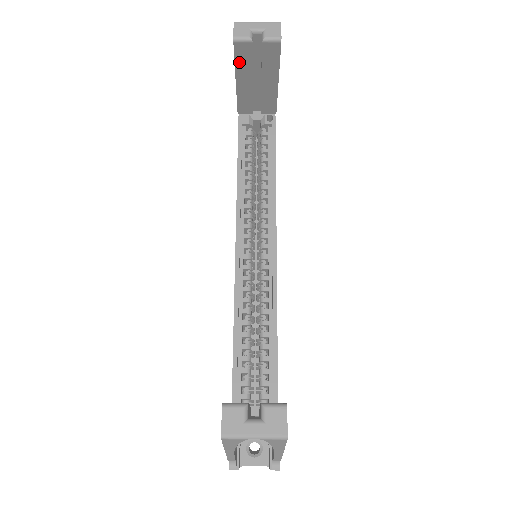
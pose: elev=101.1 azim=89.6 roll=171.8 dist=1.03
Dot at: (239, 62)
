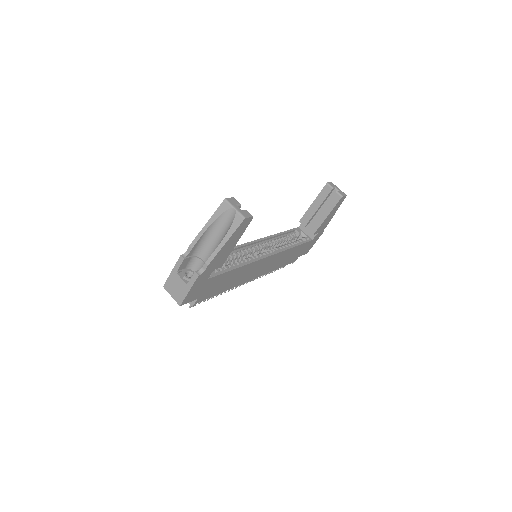
Dot at: (321, 194)
